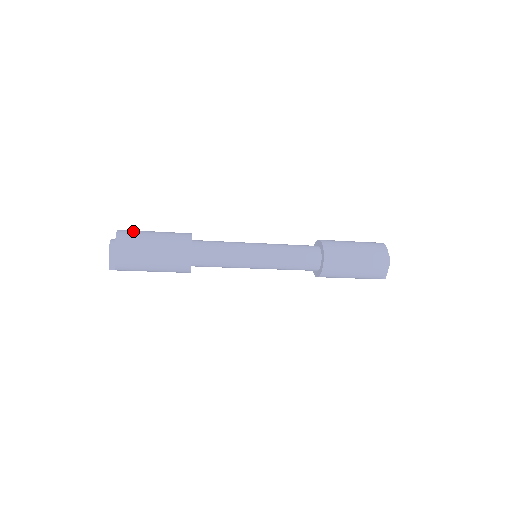
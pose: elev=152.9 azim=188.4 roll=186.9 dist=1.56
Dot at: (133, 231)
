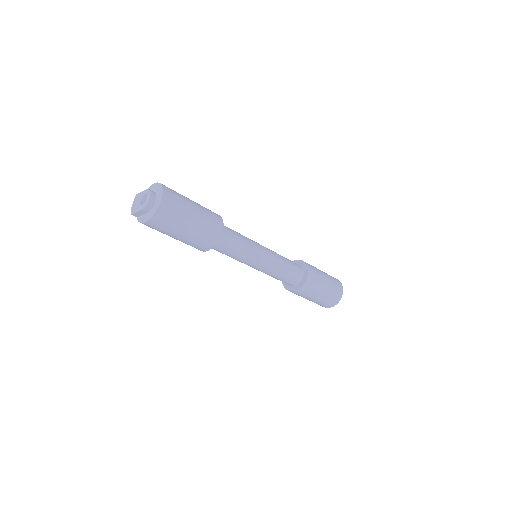
Dot at: (177, 202)
